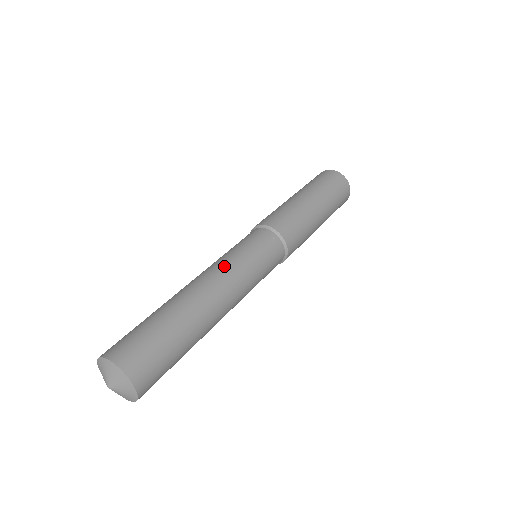
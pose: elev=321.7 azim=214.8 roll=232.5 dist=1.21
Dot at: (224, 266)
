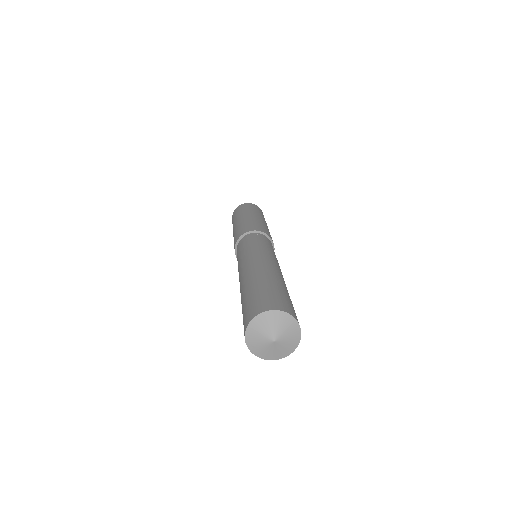
Dot at: (243, 260)
